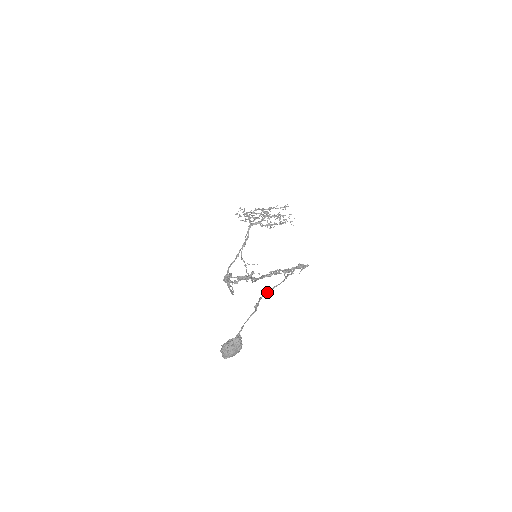
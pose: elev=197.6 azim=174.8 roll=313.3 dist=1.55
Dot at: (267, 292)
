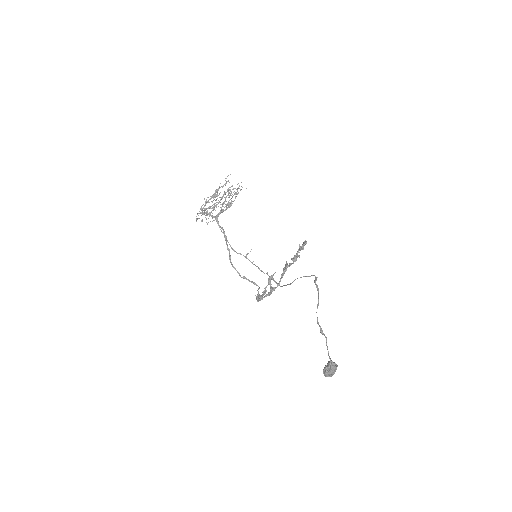
Dot at: occluded
